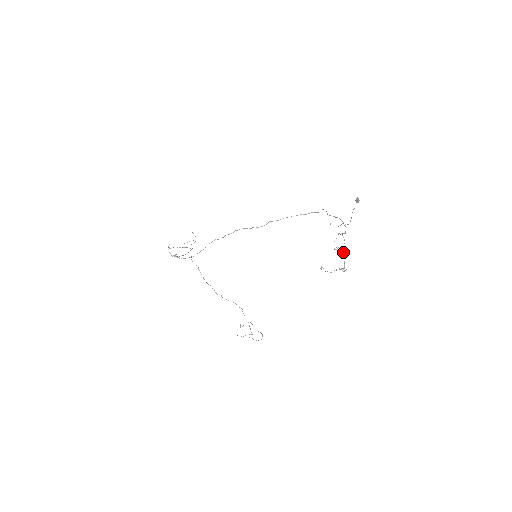
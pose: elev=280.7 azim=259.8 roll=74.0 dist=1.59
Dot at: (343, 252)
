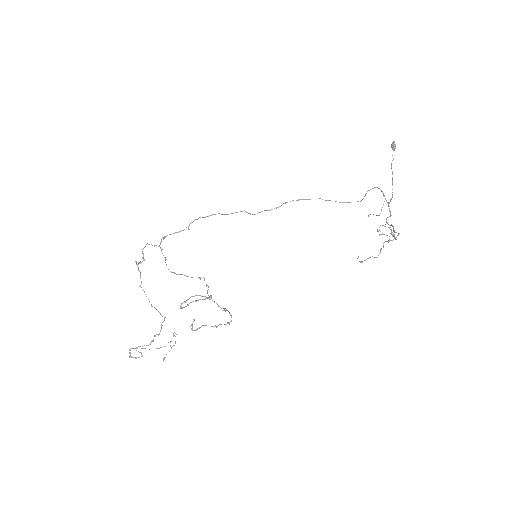
Dot at: occluded
